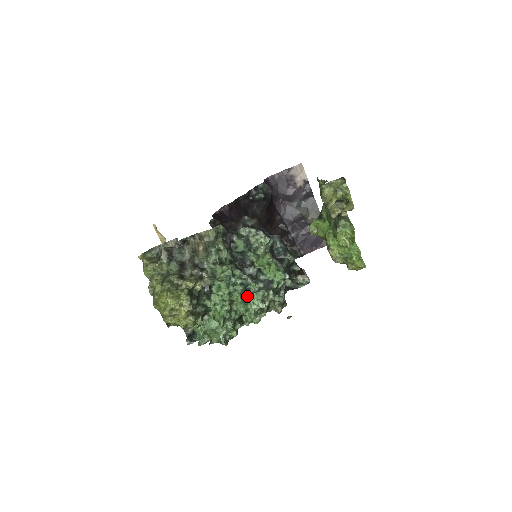
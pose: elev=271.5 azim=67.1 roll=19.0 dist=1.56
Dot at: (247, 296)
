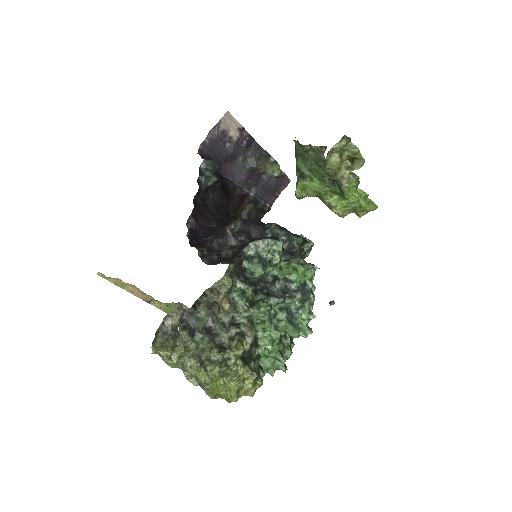
Dot at: (293, 317)
